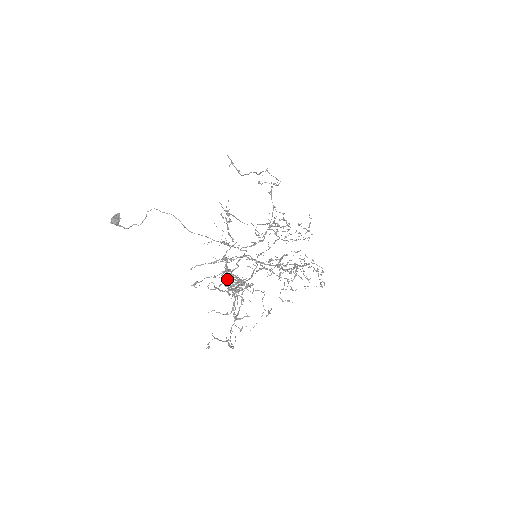
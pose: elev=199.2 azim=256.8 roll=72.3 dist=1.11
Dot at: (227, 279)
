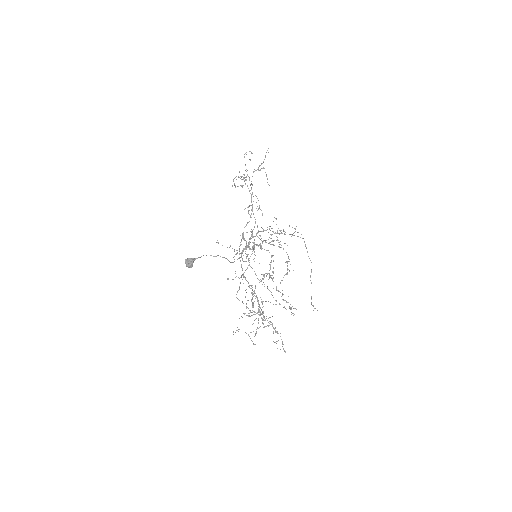
Dot at: occluded
